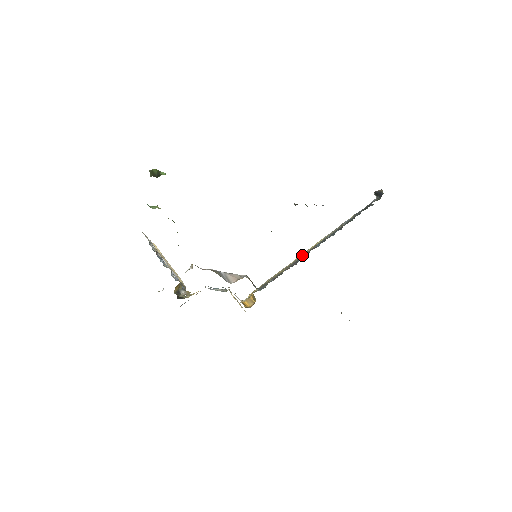
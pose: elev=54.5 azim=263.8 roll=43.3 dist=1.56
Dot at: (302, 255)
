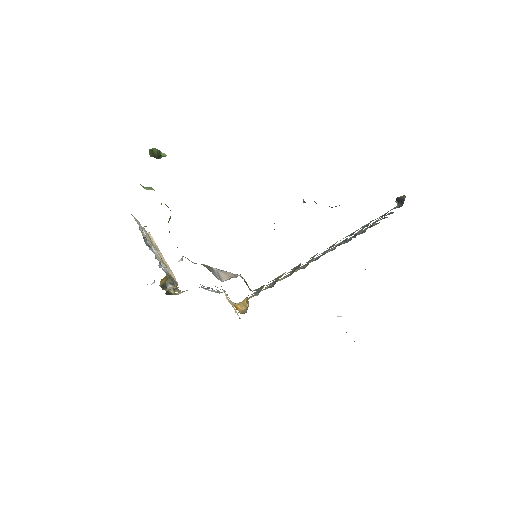
Dot at: occluded
